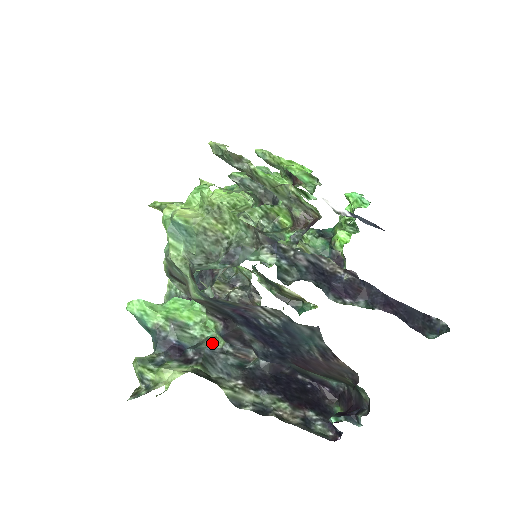
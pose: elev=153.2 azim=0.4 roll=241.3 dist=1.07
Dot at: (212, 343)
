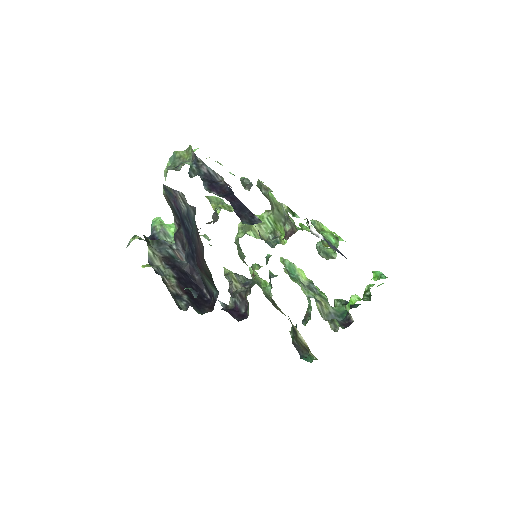
Dot at: (170, 242)
